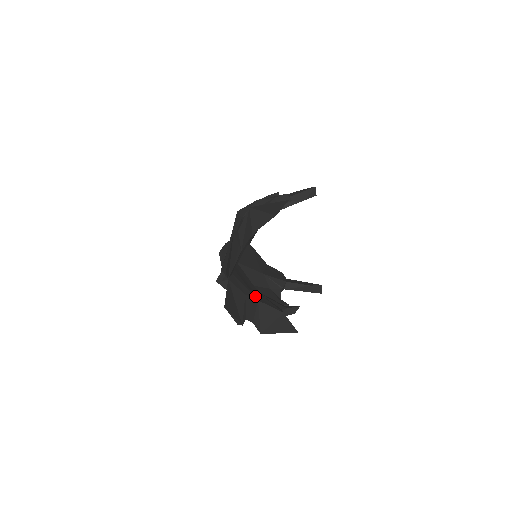
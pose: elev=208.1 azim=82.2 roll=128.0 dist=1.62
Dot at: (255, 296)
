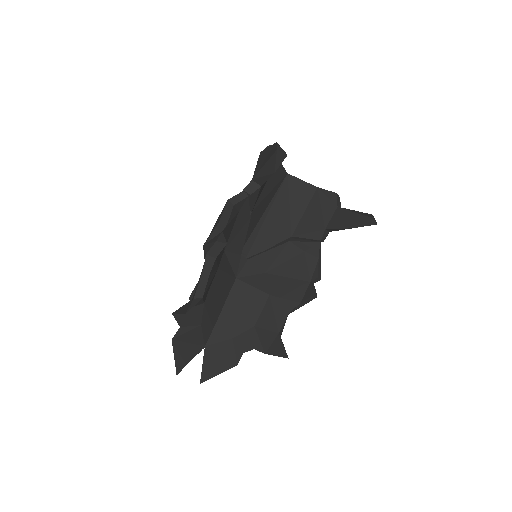
Dot at: (251, 322)
